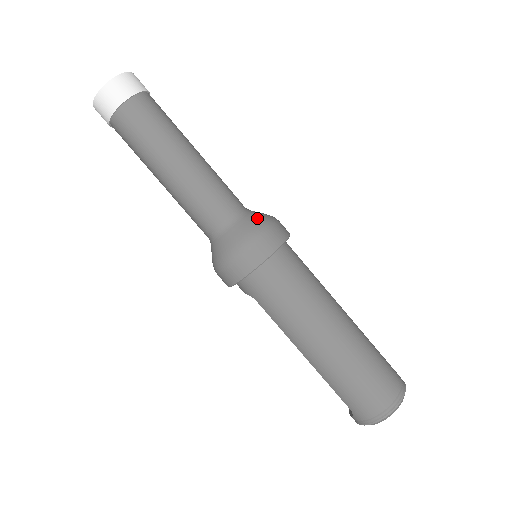
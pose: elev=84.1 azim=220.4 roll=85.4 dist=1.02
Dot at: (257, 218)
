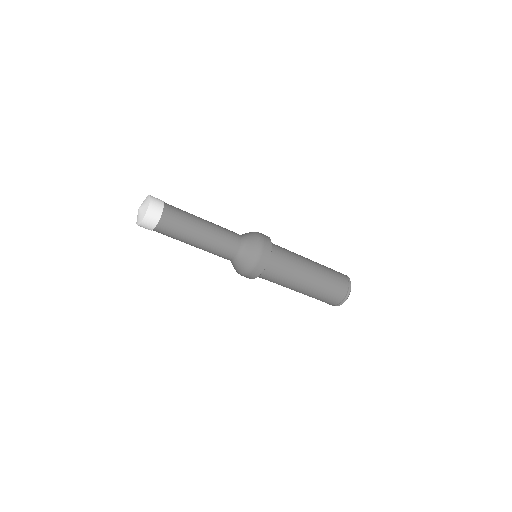
Dot at: (253, 245)
